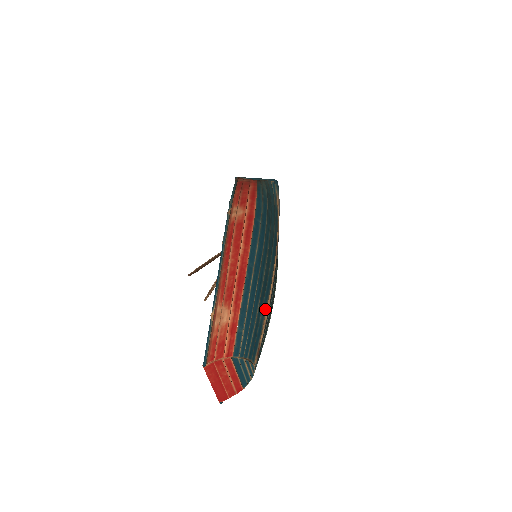
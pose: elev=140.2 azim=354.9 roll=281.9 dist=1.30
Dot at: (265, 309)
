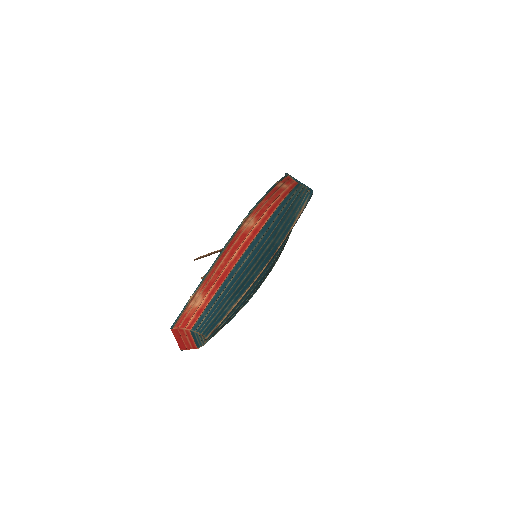
Dot at: (235, 303)
